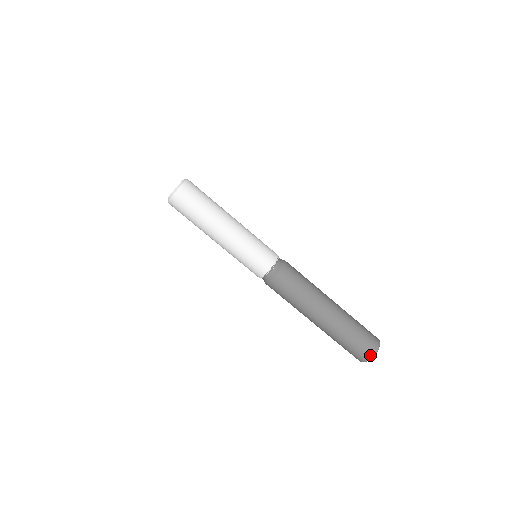
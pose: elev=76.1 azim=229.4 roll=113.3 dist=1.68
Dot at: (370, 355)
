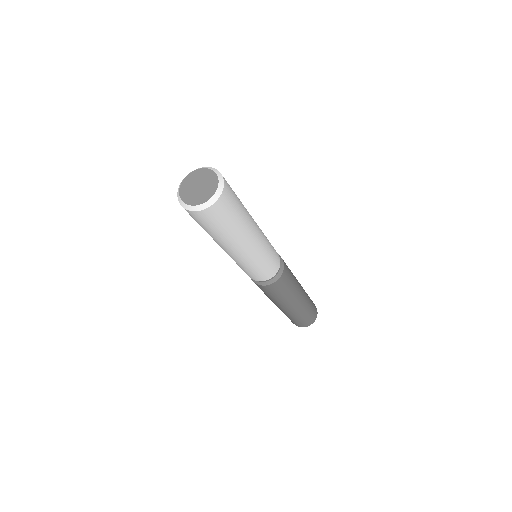
Dot at: (310, 324)
